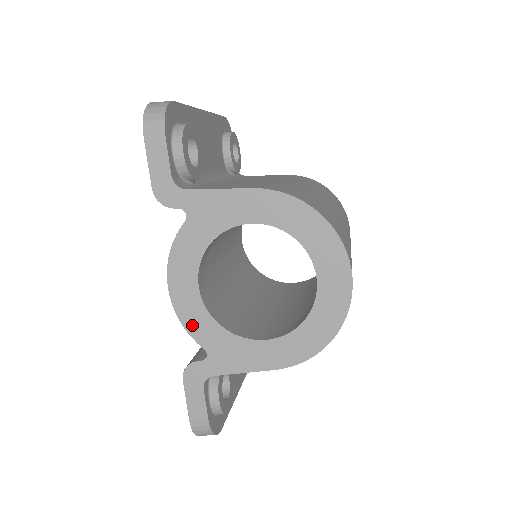
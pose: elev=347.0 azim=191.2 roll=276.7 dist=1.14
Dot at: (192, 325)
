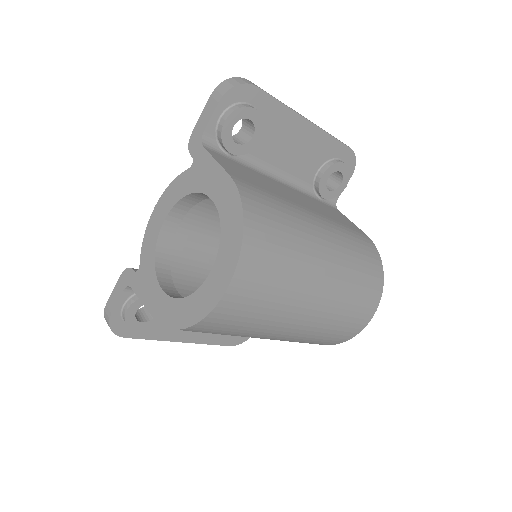
Dot at: (146, 243)
